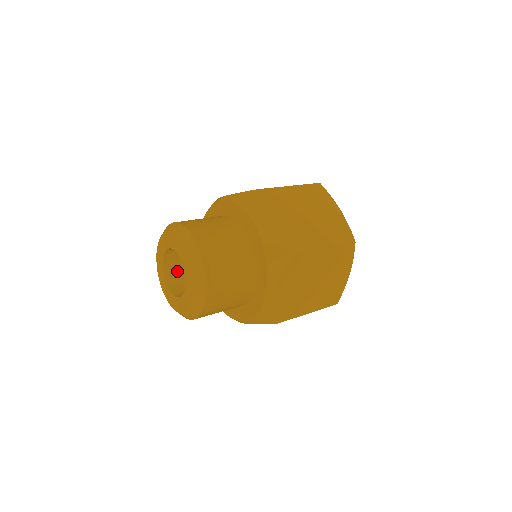
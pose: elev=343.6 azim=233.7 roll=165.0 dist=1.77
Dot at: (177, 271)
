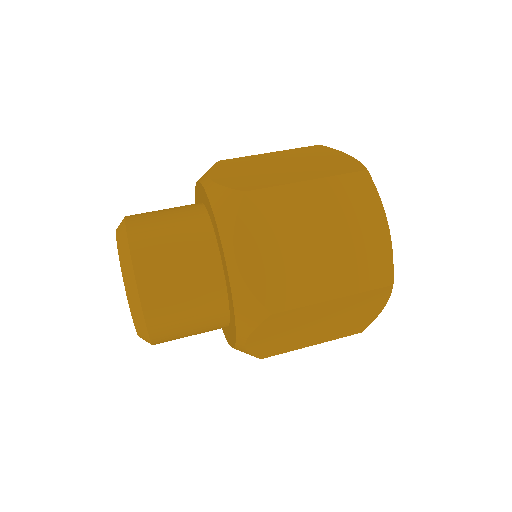
Dot at: occluded
